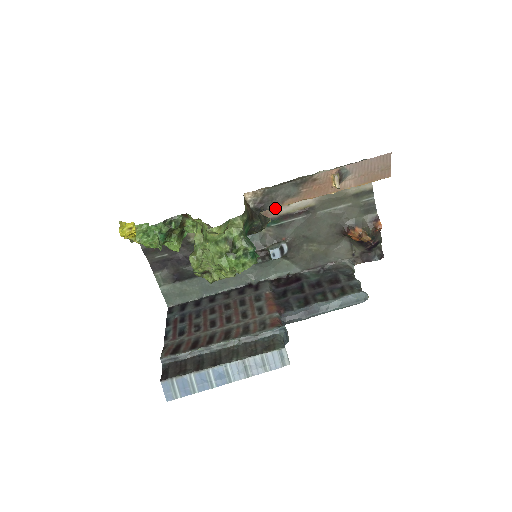
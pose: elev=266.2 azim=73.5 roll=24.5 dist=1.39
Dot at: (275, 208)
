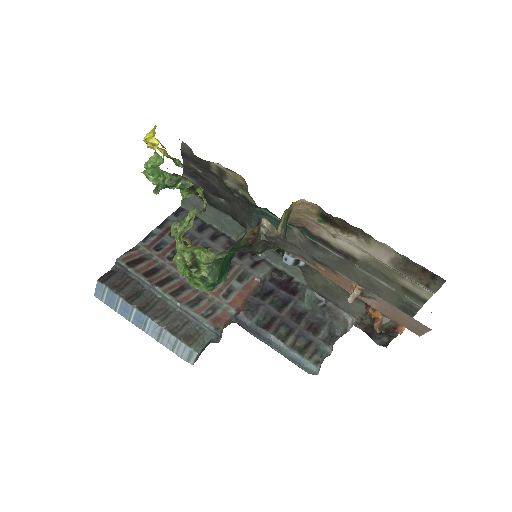
Dot at: (320, 227)
